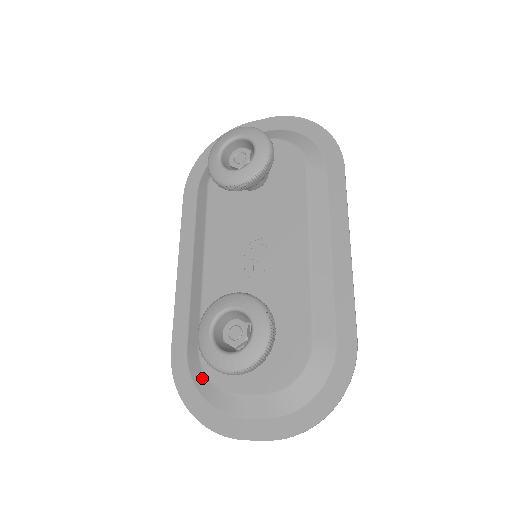
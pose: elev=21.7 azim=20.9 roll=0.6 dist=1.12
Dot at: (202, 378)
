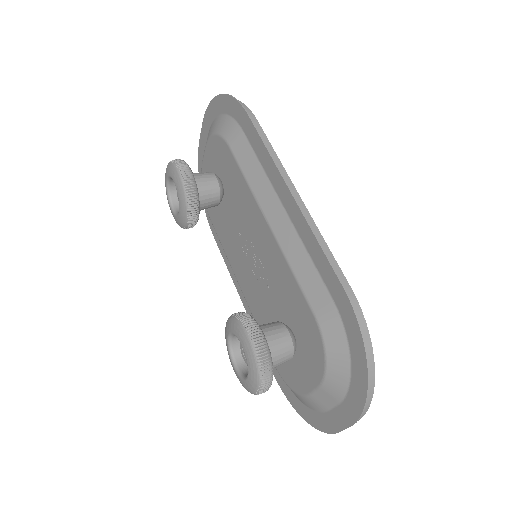
Dot at: occluded
